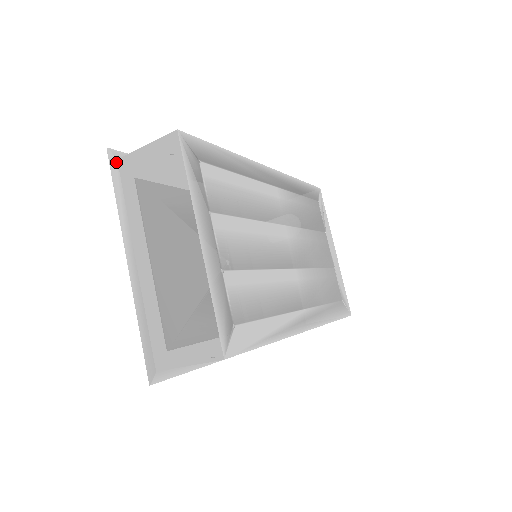
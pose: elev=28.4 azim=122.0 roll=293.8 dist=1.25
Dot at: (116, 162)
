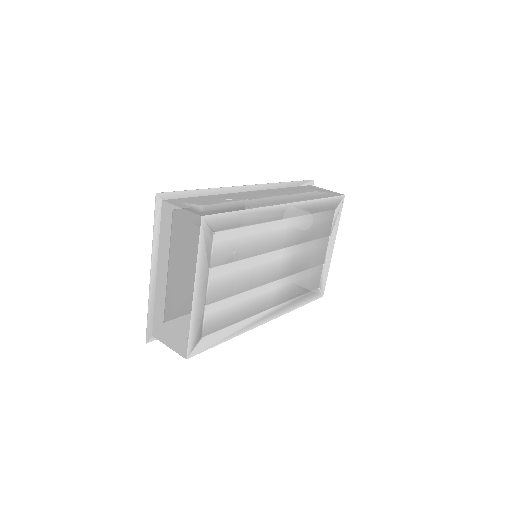
Dot at: (161, 202)
